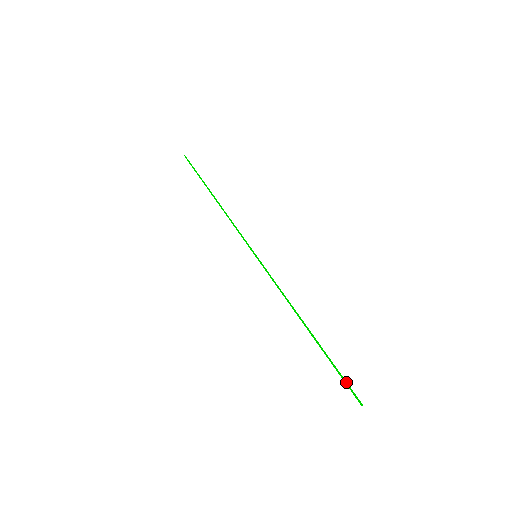
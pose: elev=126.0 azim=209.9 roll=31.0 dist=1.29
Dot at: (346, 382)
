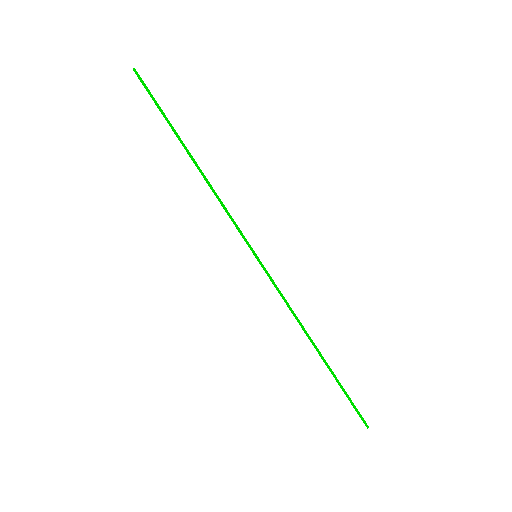
Dot at: (354, 406)
